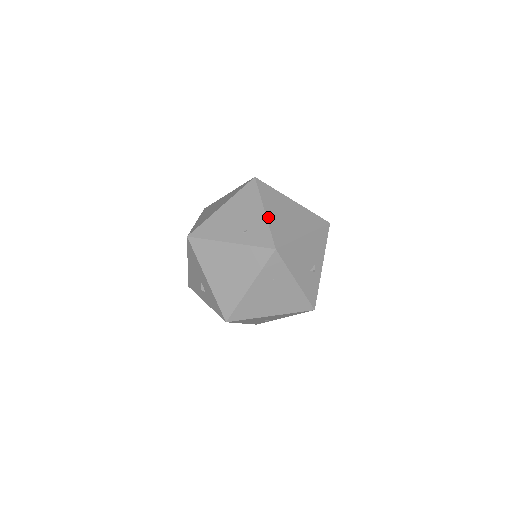
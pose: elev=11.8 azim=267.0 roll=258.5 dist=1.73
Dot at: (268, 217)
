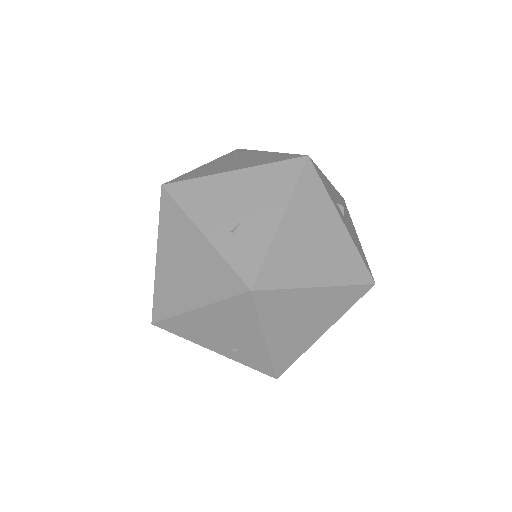
Dot at: (270, 346)
